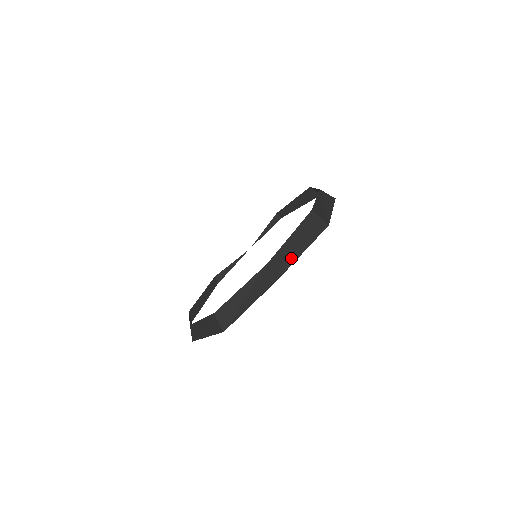
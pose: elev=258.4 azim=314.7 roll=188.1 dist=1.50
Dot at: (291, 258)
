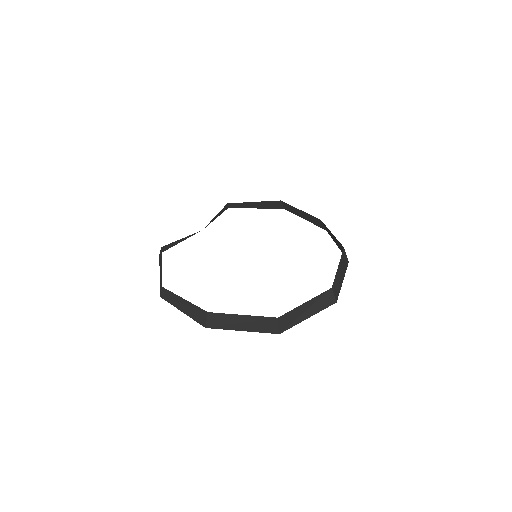
Dot at: (340, 286)
